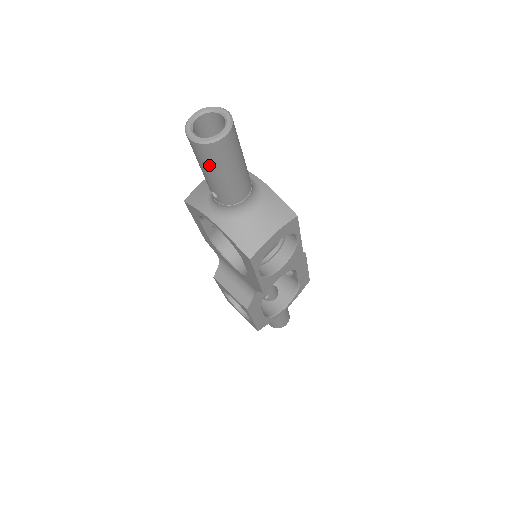
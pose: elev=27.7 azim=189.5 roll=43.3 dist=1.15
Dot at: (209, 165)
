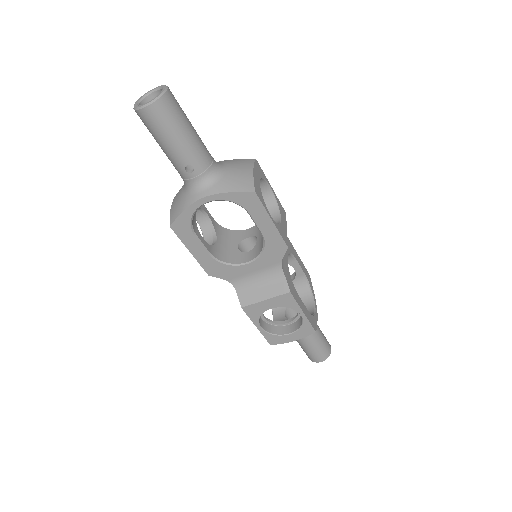
Dot at: (172, 125)
